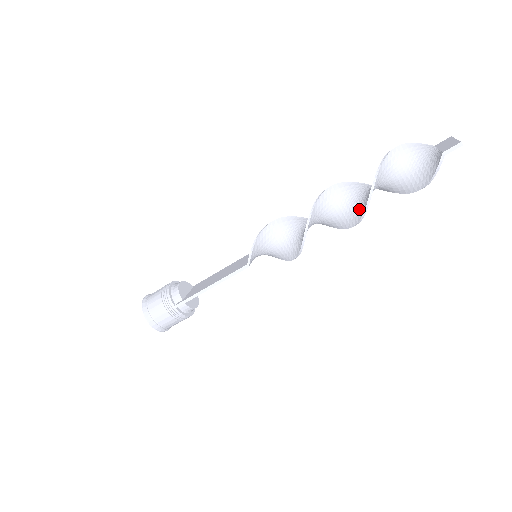
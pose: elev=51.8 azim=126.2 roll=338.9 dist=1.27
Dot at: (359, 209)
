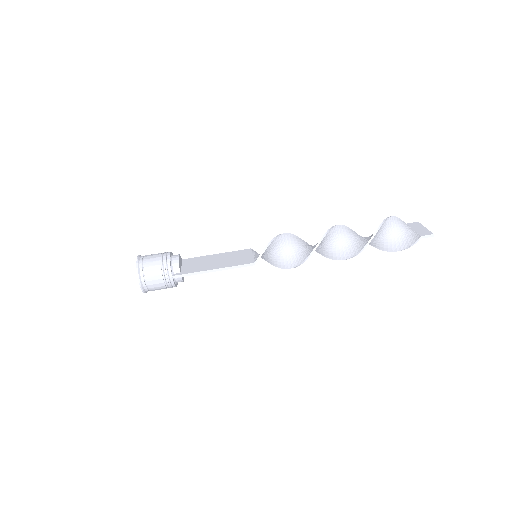
Dot at: (351, 251)
